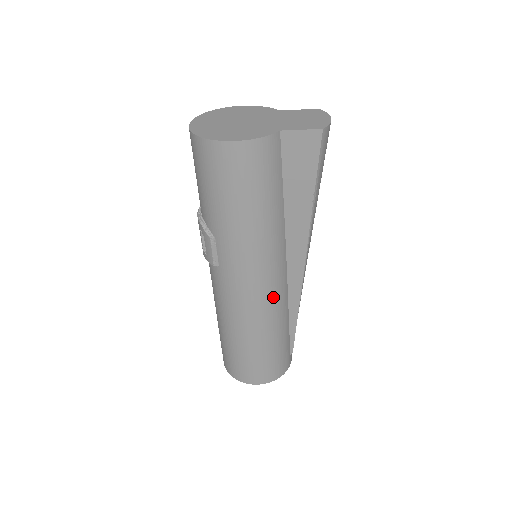
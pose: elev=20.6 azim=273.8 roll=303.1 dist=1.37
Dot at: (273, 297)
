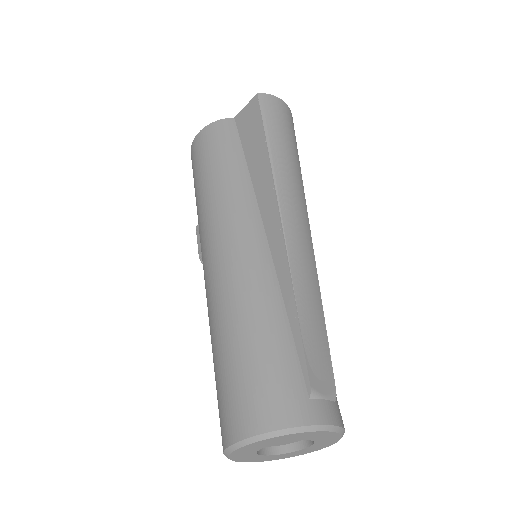
Dot at: (243, 260)
